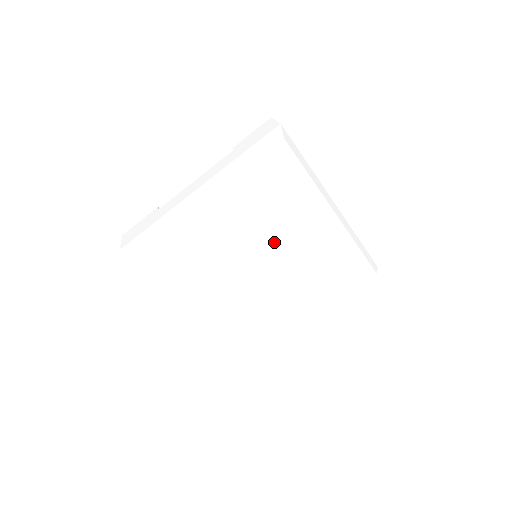
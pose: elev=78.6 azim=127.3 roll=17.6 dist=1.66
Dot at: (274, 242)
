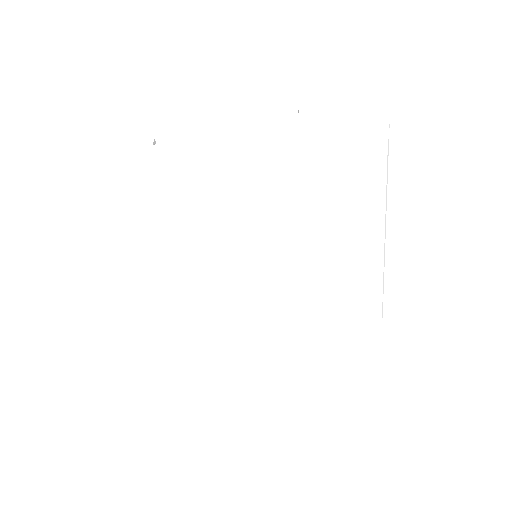
Dot at: (292, 262)
